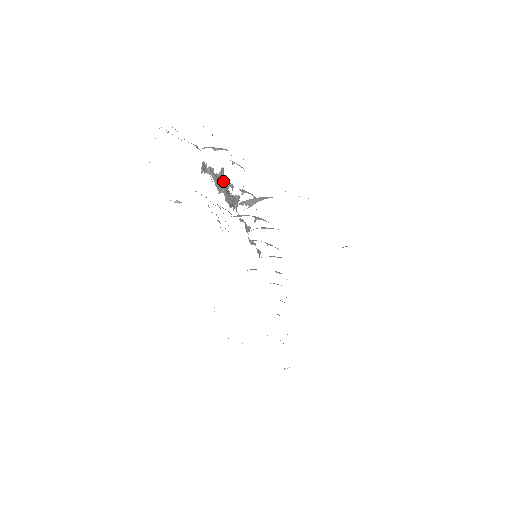
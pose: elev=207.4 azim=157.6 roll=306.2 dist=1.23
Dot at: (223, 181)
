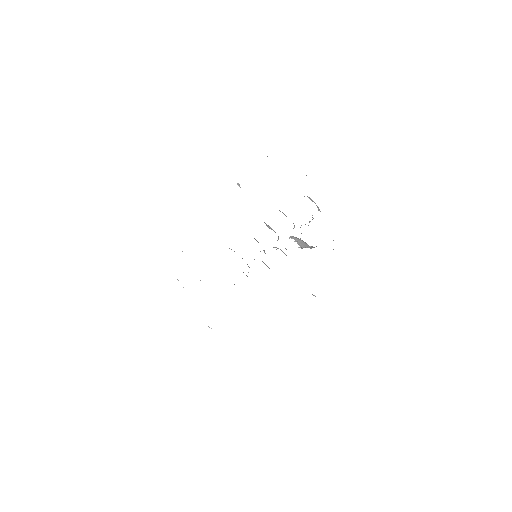
Dot at: occluded
